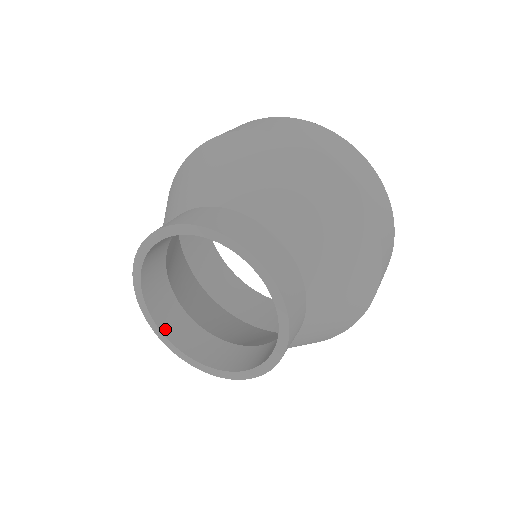
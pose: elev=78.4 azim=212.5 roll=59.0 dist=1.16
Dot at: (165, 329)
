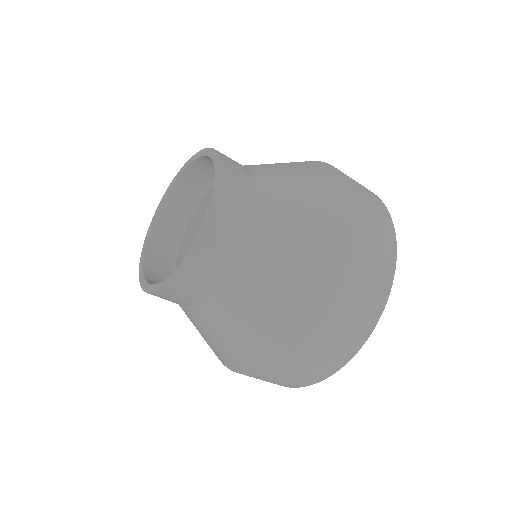
Dot at: (148, 259)
